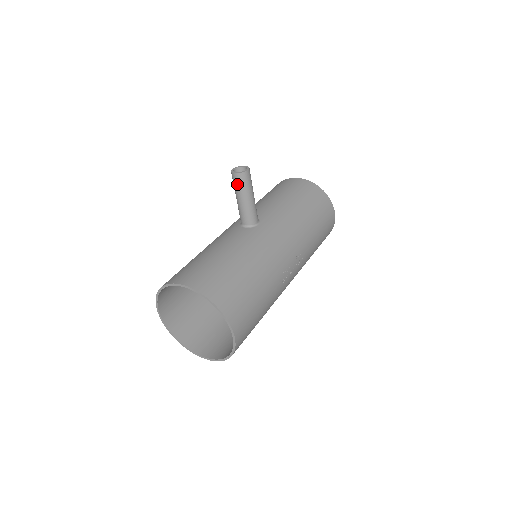
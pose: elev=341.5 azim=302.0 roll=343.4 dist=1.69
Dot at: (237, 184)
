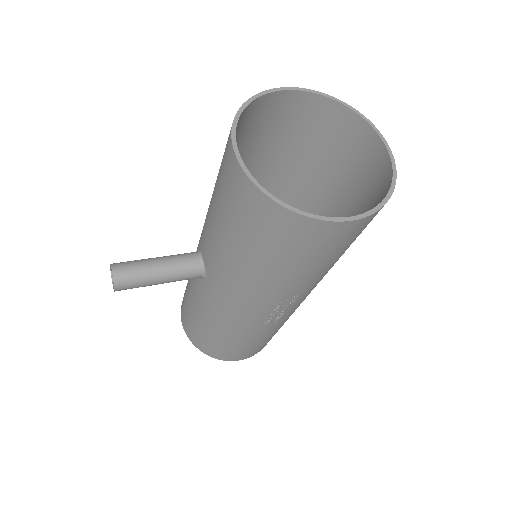
Dot at: occluded
